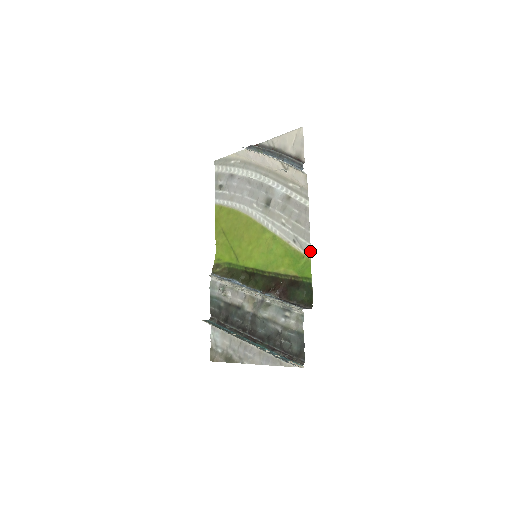
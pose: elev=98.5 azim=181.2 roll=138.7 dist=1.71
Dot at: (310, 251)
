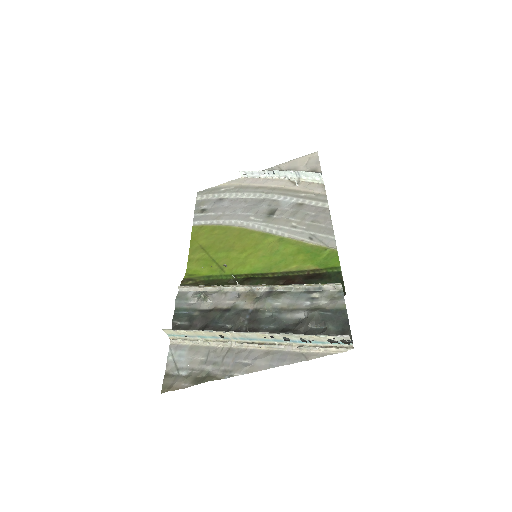
Dot at: (335, 243)
